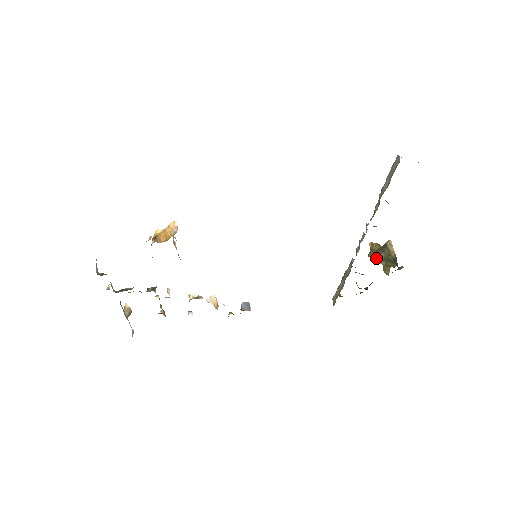
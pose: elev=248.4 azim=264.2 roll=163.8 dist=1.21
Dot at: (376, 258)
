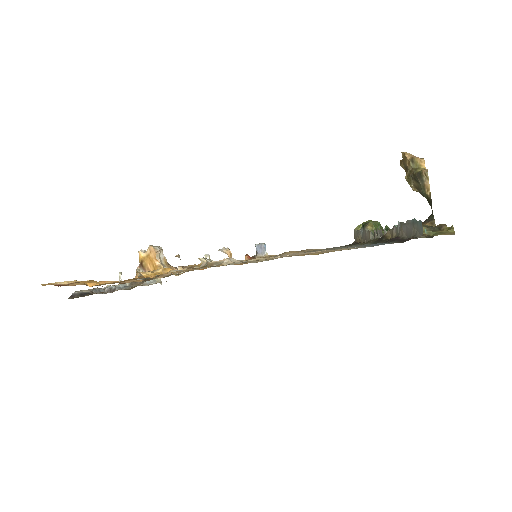
Dot at: (408, 181)
